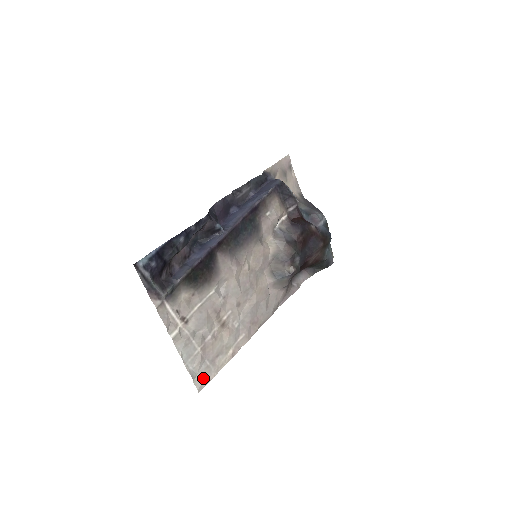
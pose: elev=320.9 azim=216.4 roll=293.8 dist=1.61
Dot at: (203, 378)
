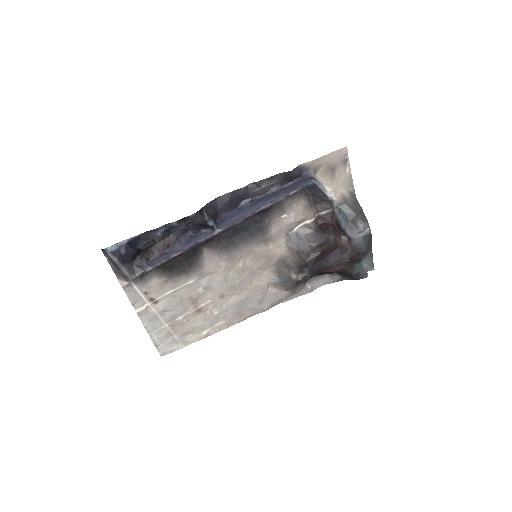
Dot at: (168, 347)
